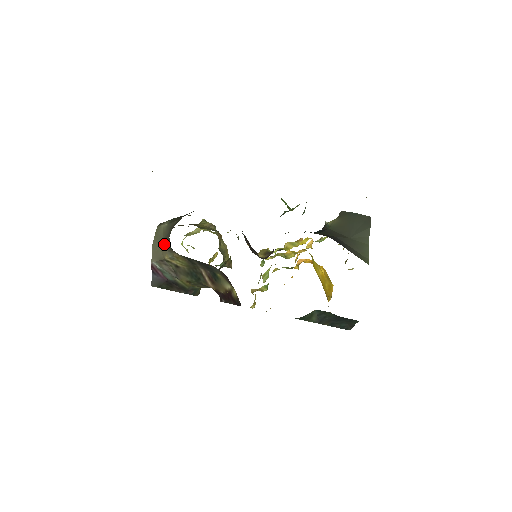
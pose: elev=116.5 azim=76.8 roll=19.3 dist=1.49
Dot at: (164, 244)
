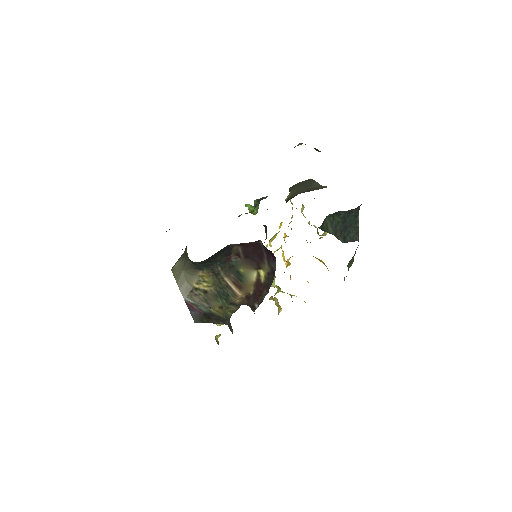
Dot at: (186, 274)
